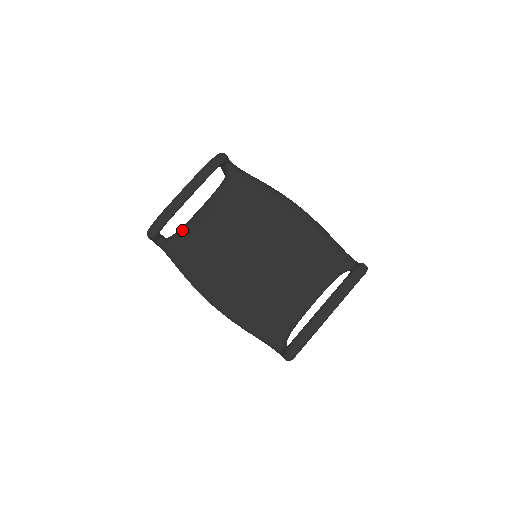
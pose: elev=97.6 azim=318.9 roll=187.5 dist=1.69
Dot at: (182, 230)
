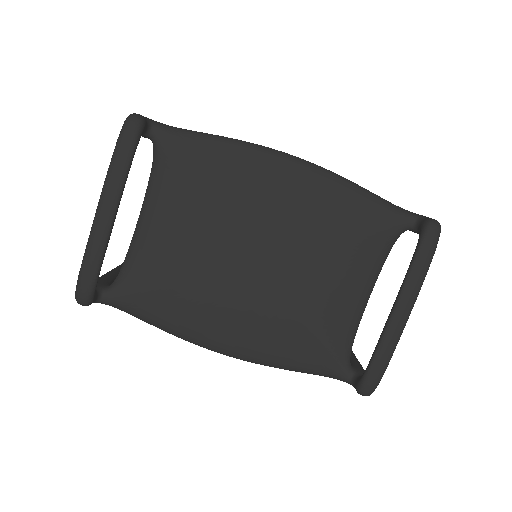
Dot at: (127, 267)
